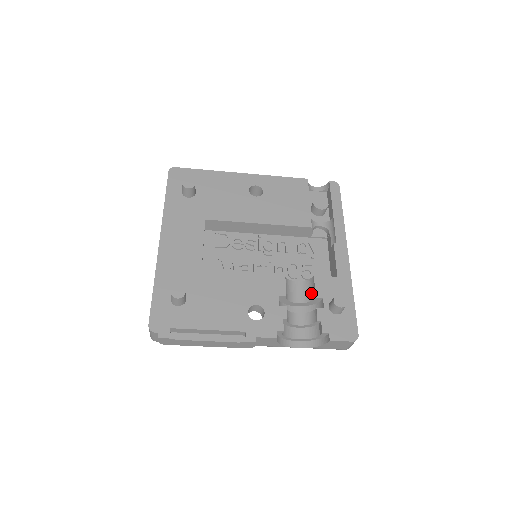
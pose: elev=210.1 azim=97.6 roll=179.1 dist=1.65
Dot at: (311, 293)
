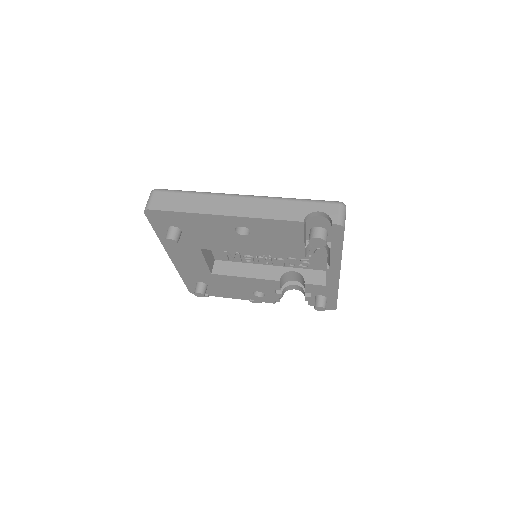
Dot at: (303, 284)
